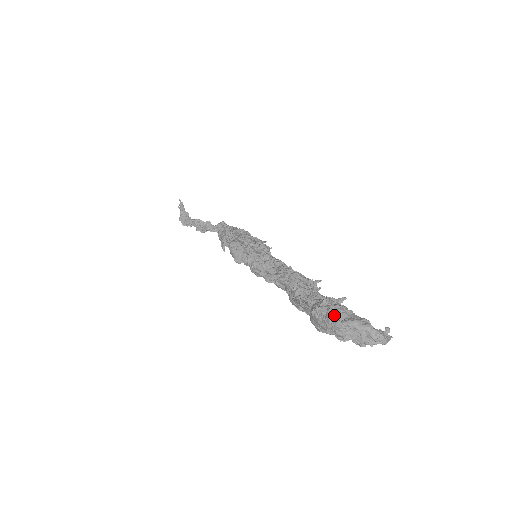
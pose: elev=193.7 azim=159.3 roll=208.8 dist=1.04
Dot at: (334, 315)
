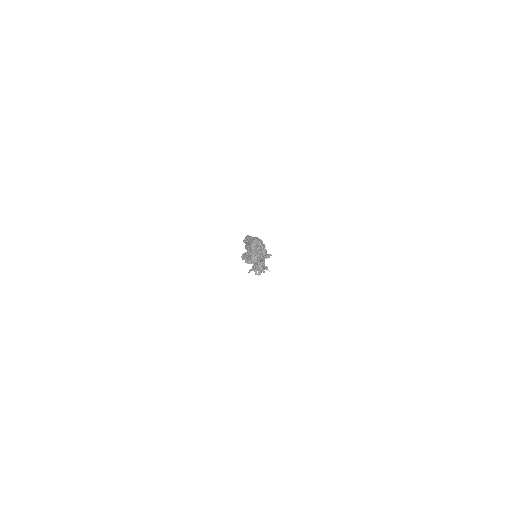
Dot at: (255, 238)
